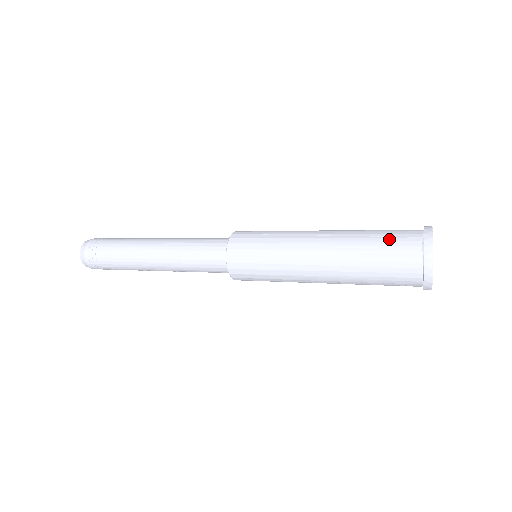
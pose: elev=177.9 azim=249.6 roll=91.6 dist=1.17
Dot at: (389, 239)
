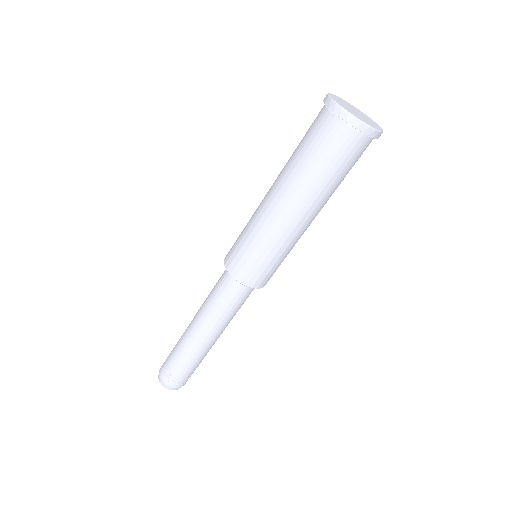
Dot at: occluded
